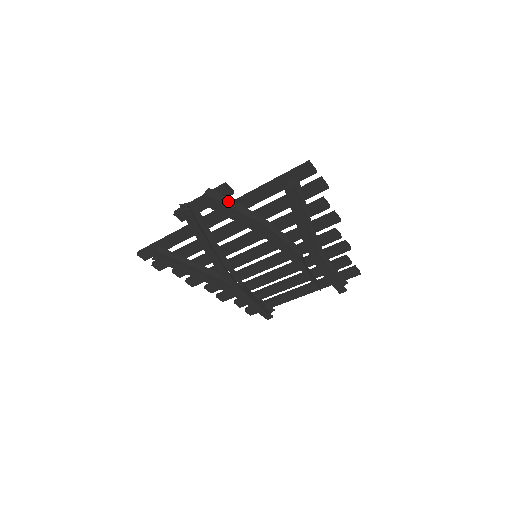
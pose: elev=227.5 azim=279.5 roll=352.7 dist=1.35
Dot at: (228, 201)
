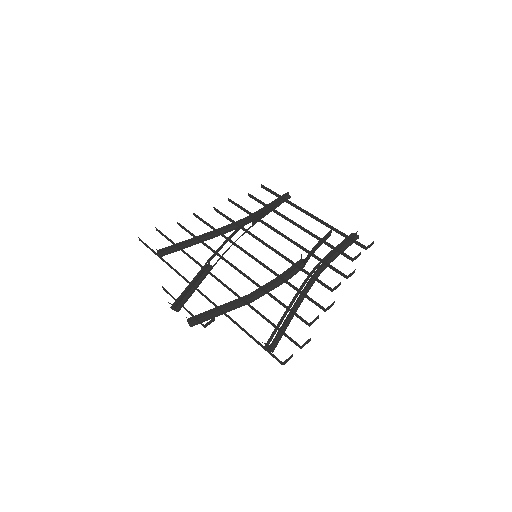
Dot at: occluded
